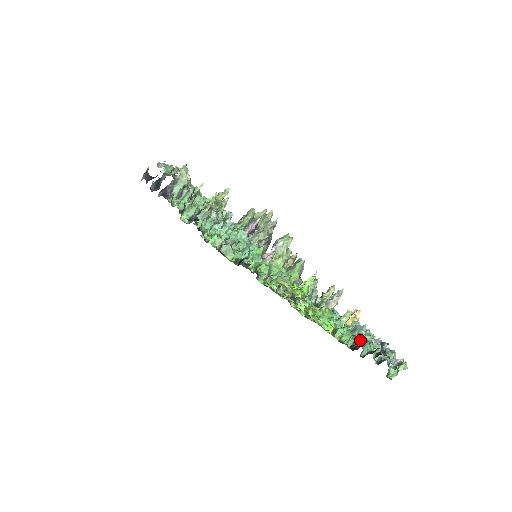
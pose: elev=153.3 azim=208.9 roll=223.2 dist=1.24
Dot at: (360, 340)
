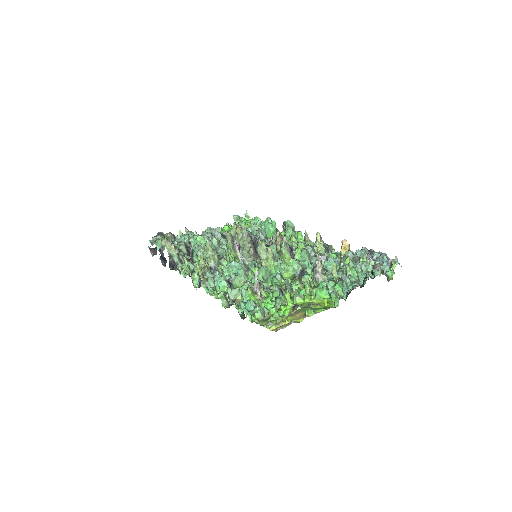
Dot at: (349, 289)
